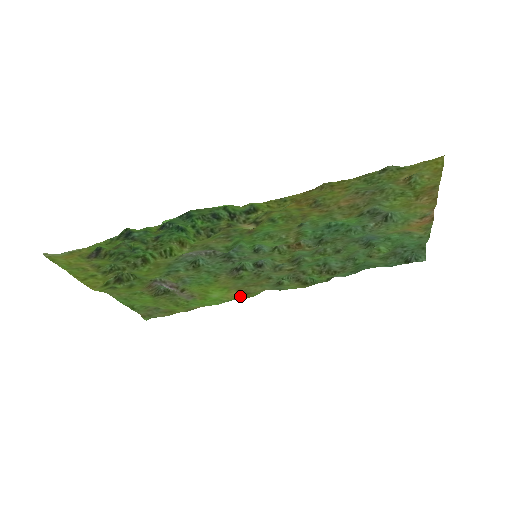
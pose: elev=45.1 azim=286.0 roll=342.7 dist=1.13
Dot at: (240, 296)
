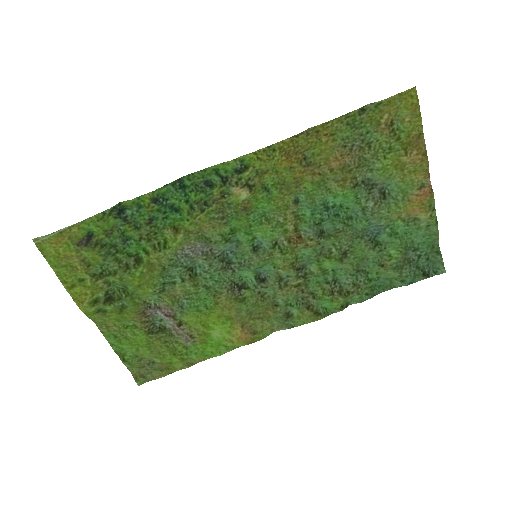
Dot at: (246, 338)
